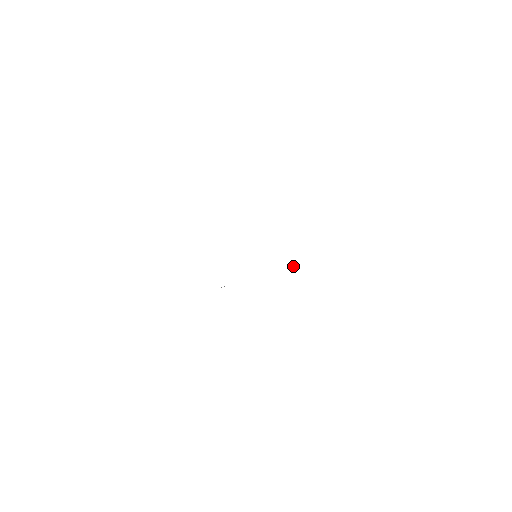
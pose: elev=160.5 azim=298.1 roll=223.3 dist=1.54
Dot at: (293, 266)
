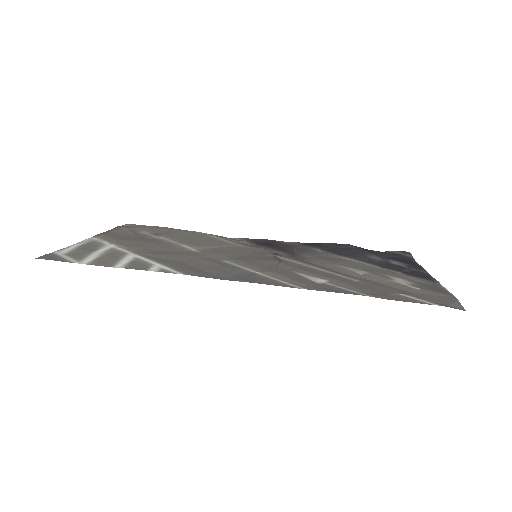
Dot at: (350, 247)
